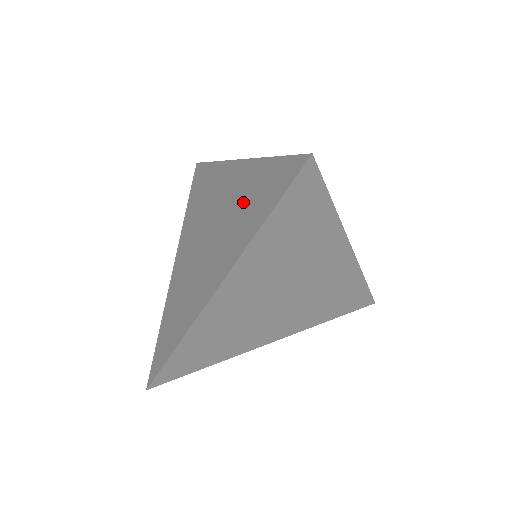
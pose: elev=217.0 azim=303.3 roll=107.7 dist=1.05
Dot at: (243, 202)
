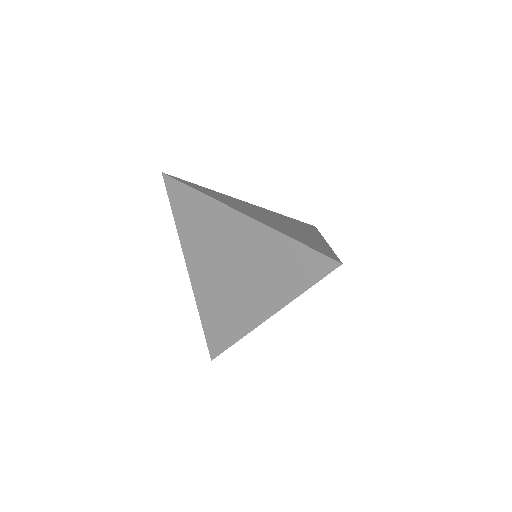
Dot at: (271, 262)
